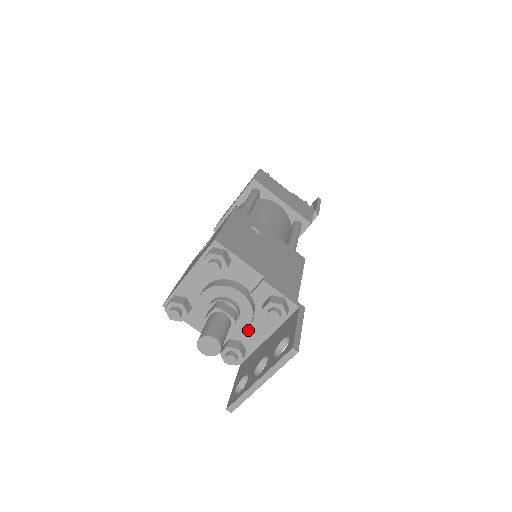
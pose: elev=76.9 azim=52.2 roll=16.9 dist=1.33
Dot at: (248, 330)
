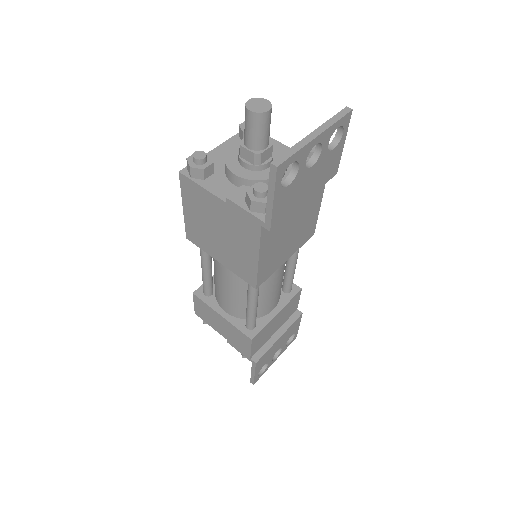
Dot at: occluded
